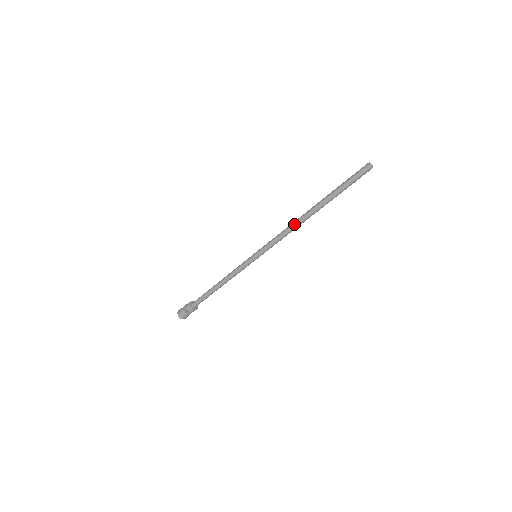
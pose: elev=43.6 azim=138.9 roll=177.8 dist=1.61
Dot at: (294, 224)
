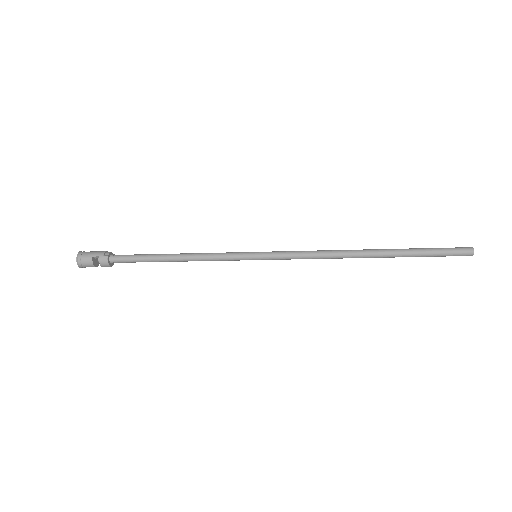
Dot at: (338, 255)
